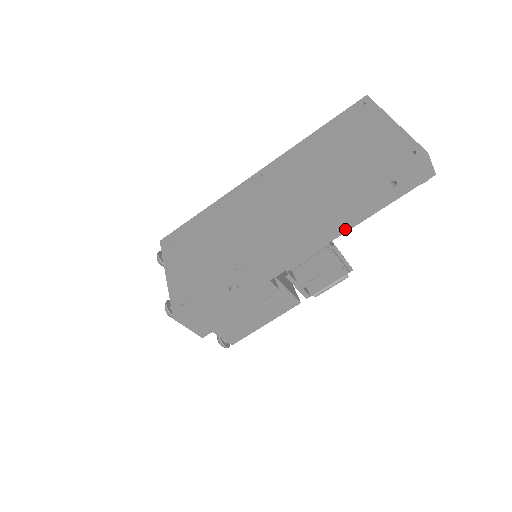
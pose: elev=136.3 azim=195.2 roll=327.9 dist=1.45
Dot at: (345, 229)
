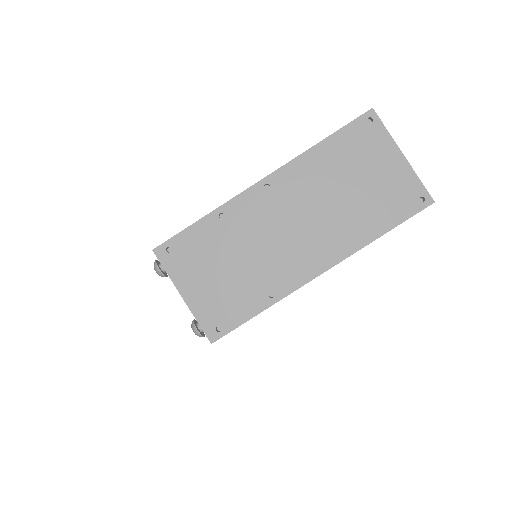
Dot at: occluded
